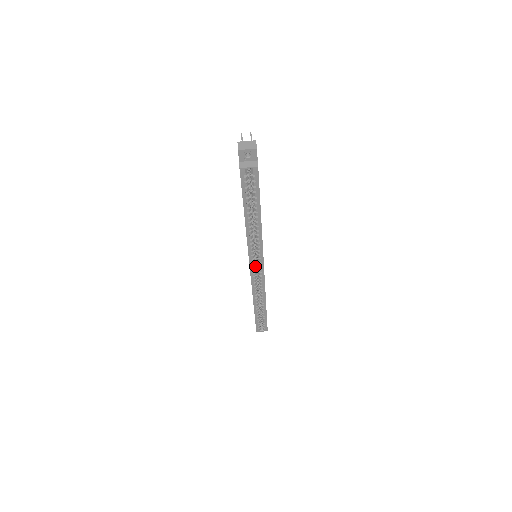
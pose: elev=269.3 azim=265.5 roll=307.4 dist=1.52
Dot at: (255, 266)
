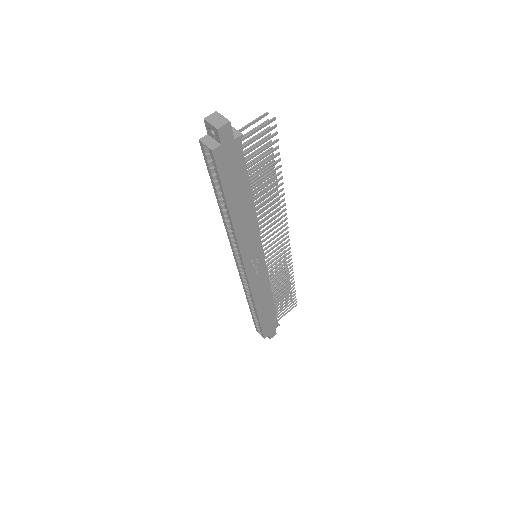
Dot at: occluded
